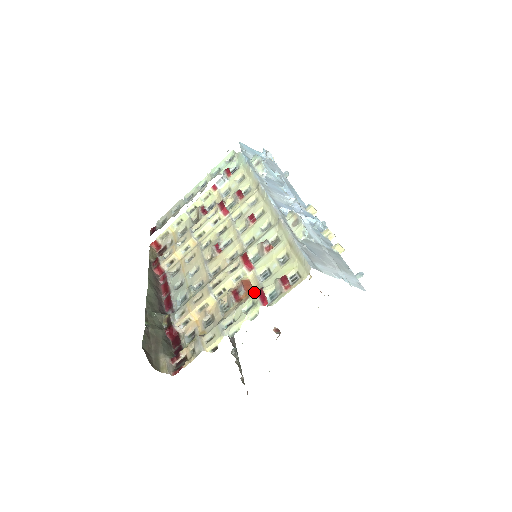
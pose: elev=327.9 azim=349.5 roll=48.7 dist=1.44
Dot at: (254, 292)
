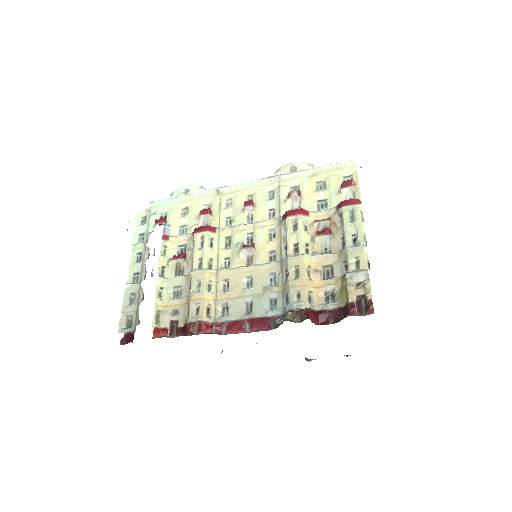
Dot at: (340, 208)
